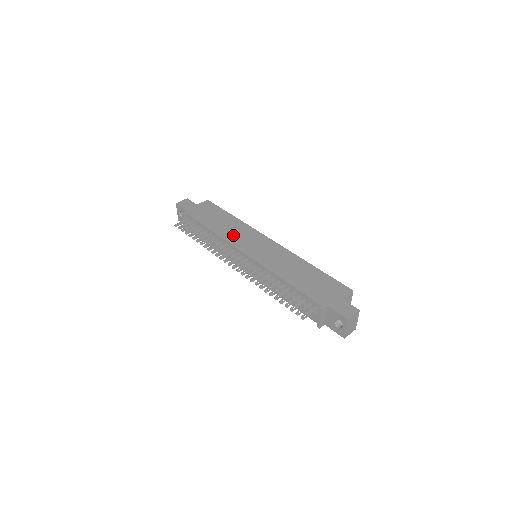
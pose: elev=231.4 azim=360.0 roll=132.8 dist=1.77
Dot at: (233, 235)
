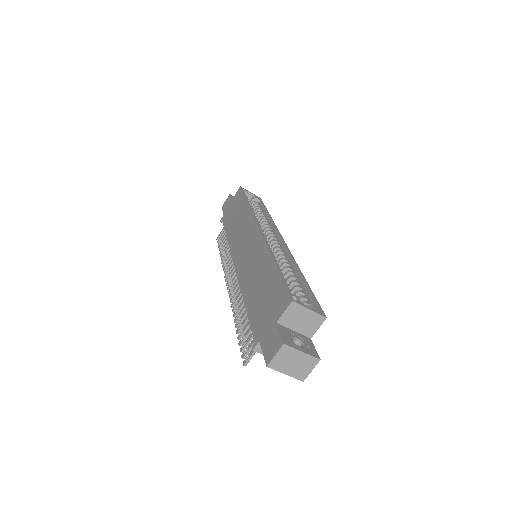
Dot at: (236, 237)
